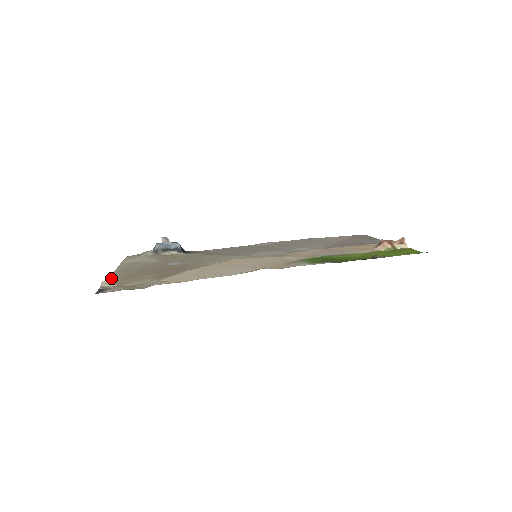
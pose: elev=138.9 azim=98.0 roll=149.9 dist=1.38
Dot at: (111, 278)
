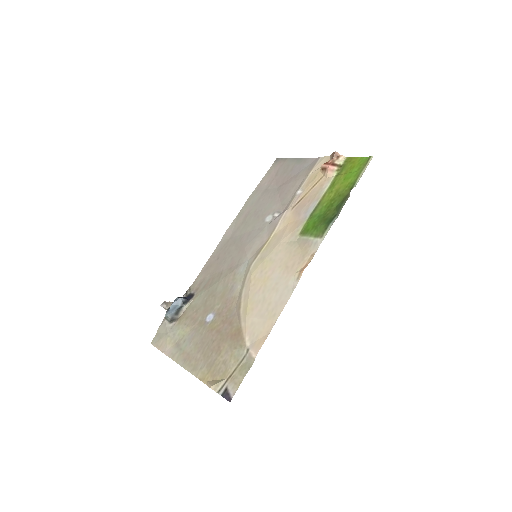
Dot at: (200, 377)
